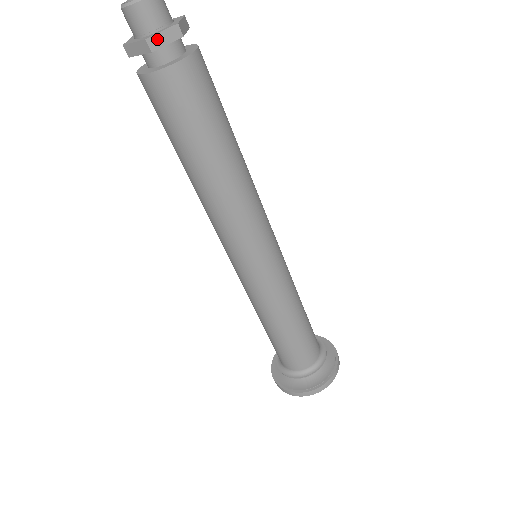
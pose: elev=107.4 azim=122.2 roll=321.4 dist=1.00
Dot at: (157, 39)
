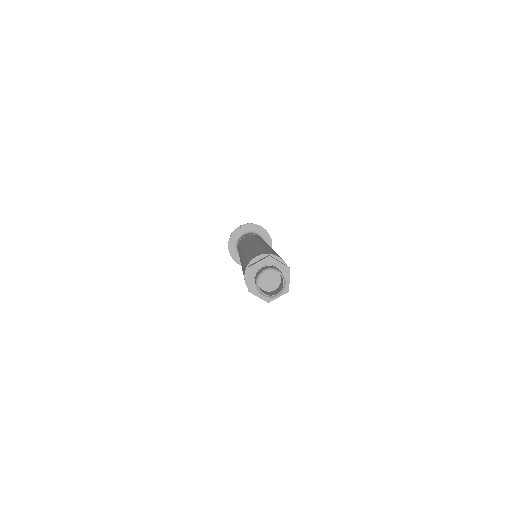
Dot at: (274, 299)
